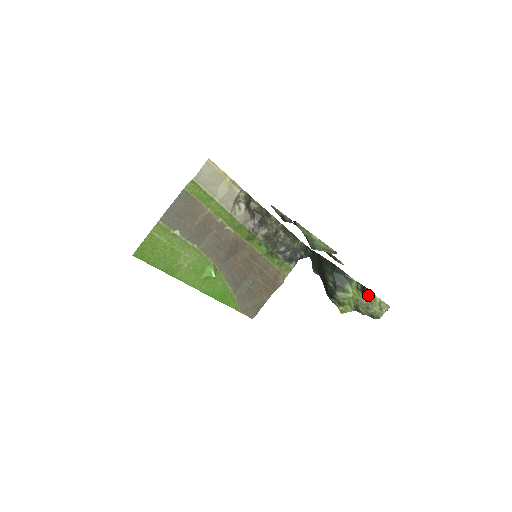
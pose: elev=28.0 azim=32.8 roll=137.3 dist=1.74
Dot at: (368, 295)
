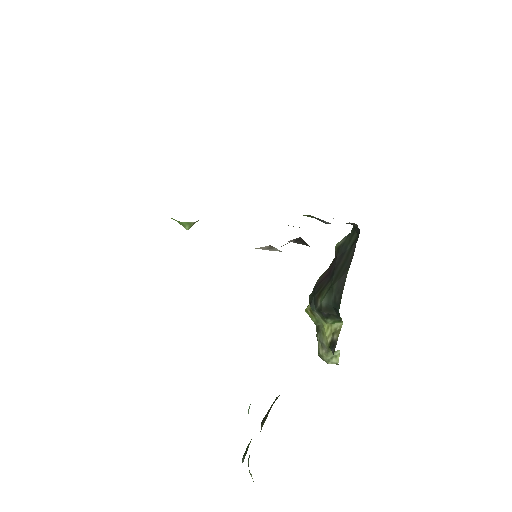
Dot at: (331, 350)
